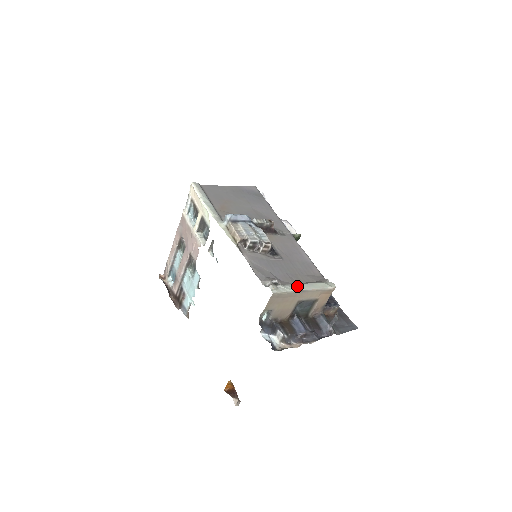
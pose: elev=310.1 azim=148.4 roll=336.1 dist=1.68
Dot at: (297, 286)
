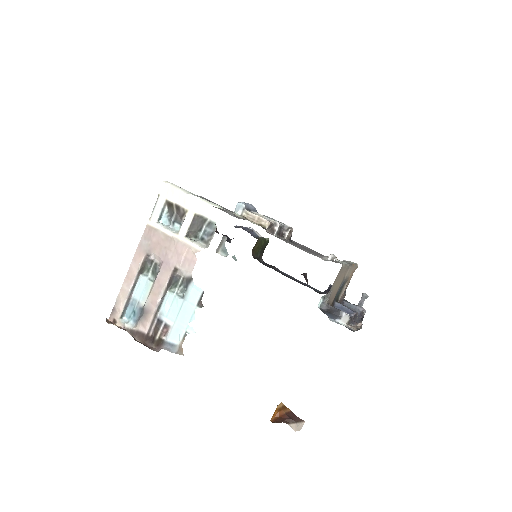
Dot at: (343, 261)
